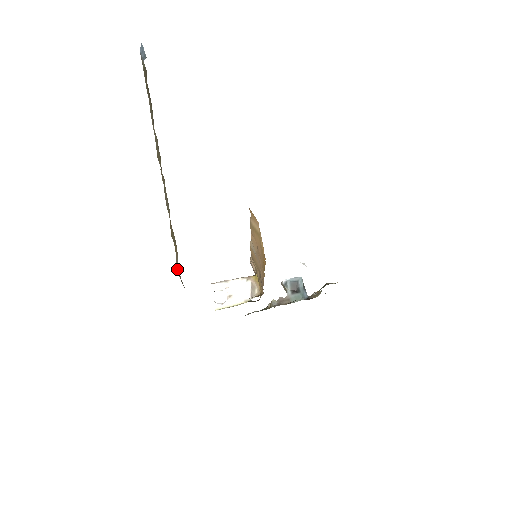
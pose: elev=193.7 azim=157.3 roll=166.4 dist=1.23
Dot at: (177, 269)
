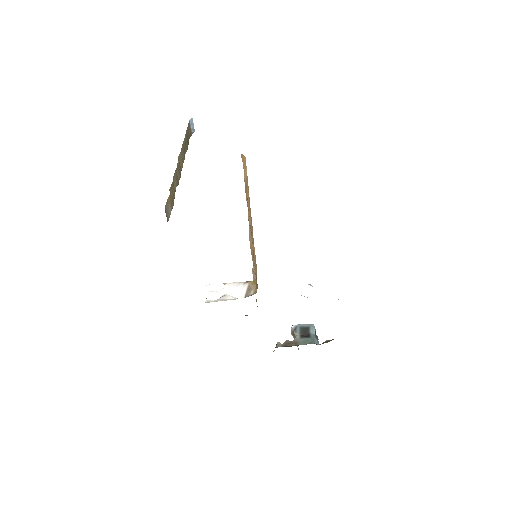
Dot at: (165, 206)
